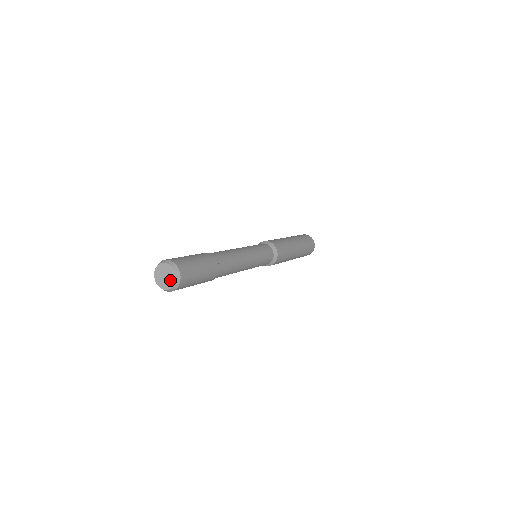
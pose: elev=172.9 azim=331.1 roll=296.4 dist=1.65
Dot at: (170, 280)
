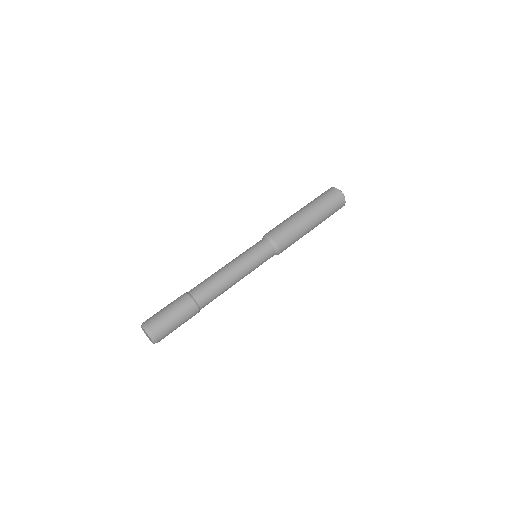
Dot at: (149, 338)
